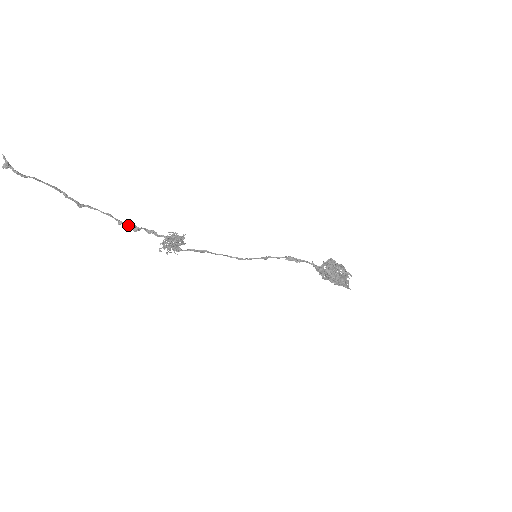
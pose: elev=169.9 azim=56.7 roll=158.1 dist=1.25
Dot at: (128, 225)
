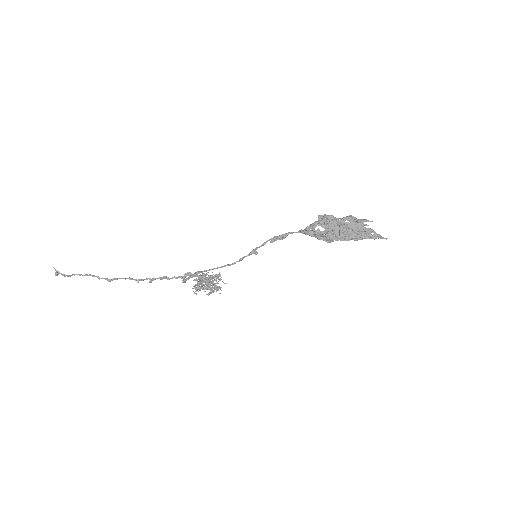
Dot at: (143, 280)
